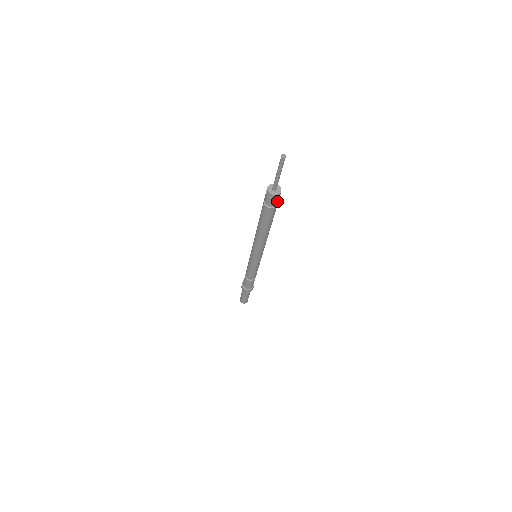
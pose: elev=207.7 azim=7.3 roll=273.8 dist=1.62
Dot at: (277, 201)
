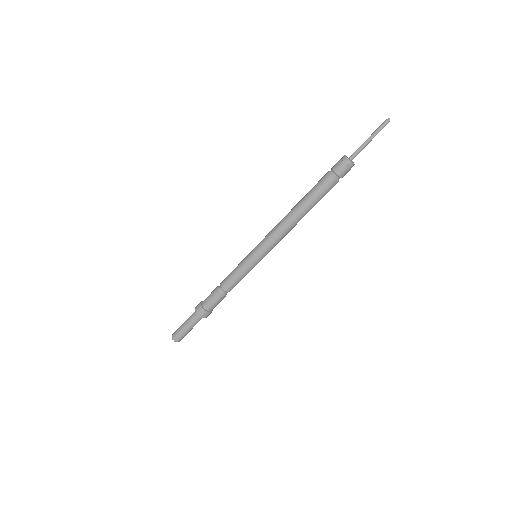
Dot at: (341, 170)
